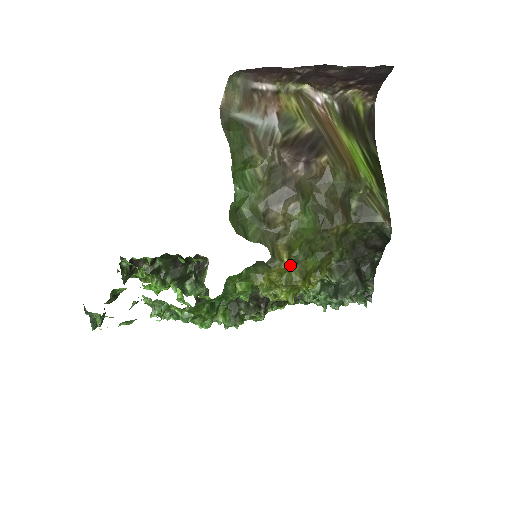
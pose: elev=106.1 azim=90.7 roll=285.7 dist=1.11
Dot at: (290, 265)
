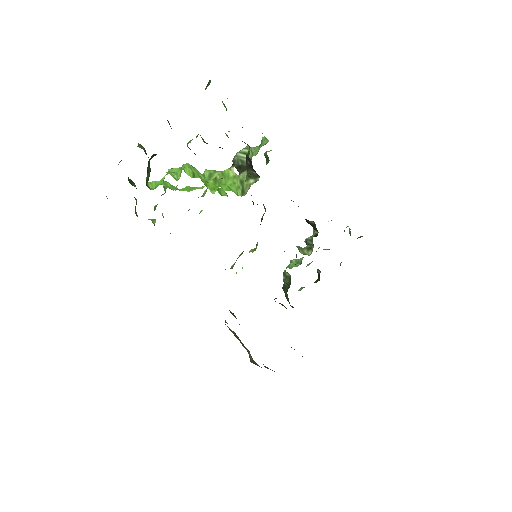
Dot at: occluded
